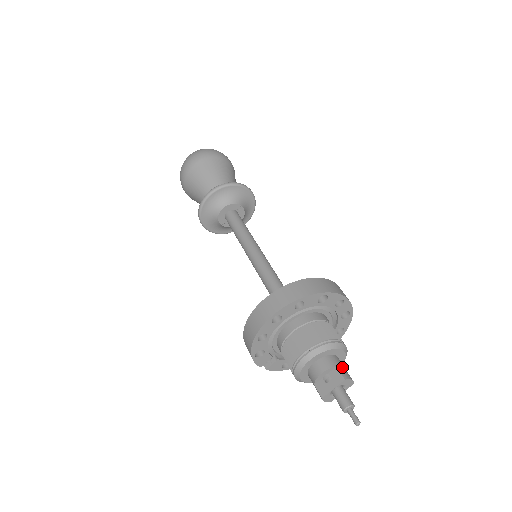
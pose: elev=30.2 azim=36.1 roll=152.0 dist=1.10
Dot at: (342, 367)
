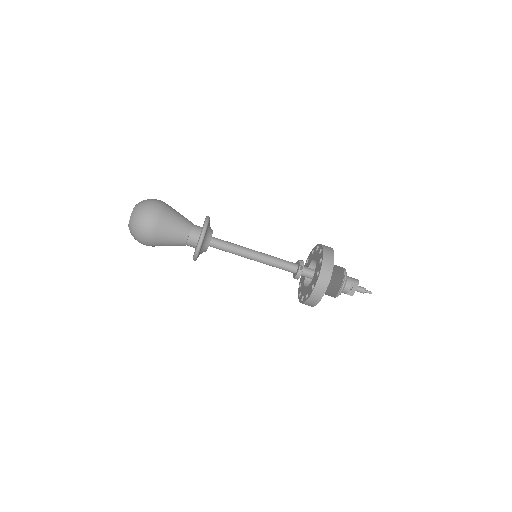
Dot at: (352, 279)
